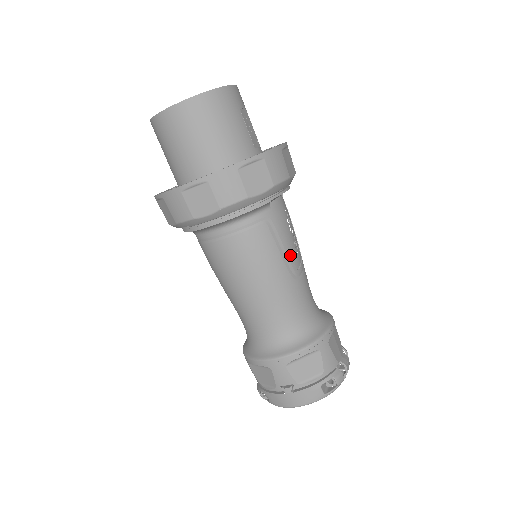
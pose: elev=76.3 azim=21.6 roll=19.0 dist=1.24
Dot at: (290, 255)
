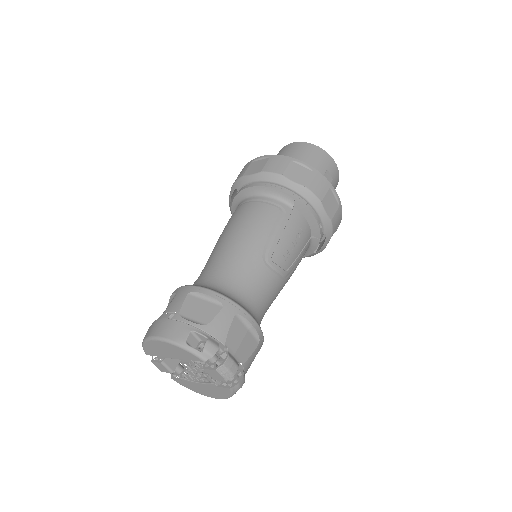
Dot at: (276, 244)
